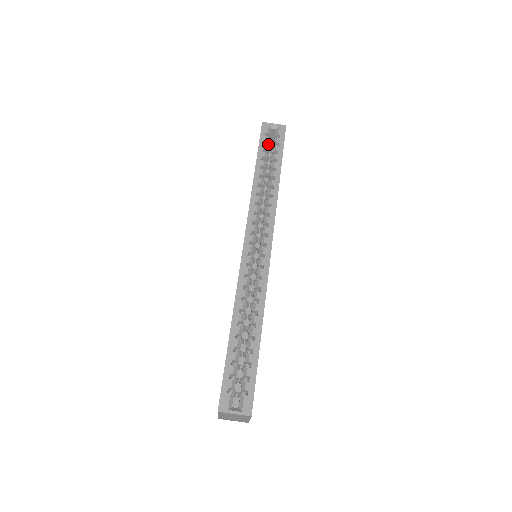
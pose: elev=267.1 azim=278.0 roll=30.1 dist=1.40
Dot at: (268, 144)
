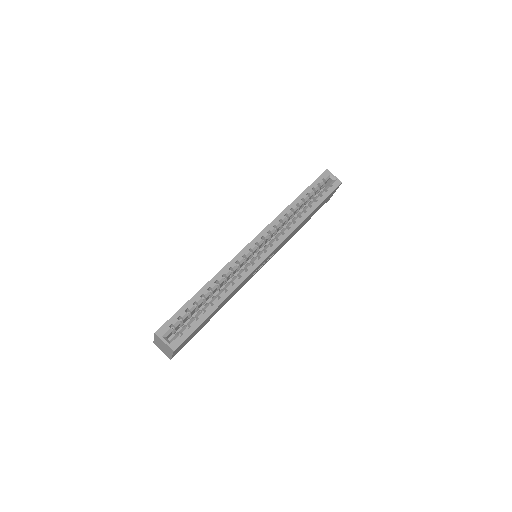
Dot at: (320, 187)
